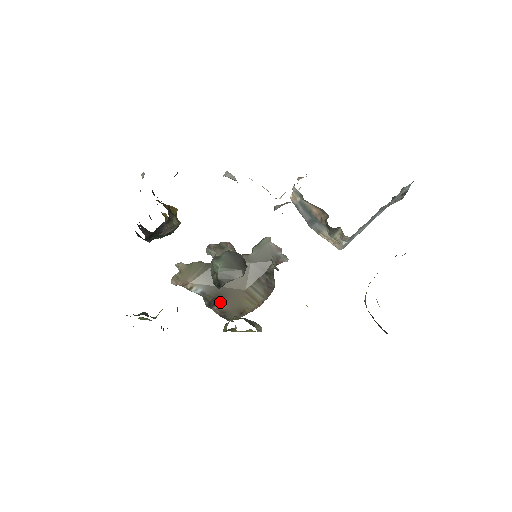
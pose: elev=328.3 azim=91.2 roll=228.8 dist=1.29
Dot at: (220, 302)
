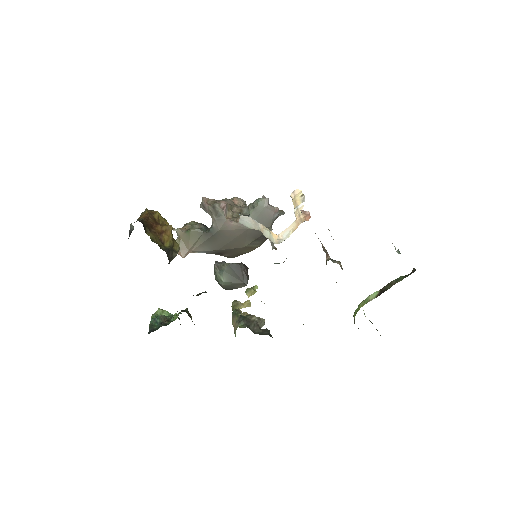
Dot at: (221, 254)
